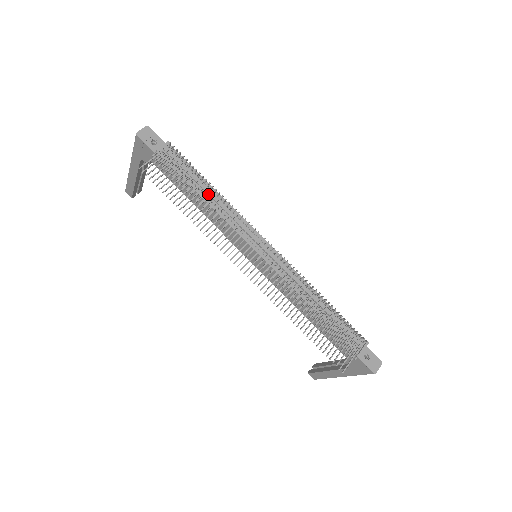
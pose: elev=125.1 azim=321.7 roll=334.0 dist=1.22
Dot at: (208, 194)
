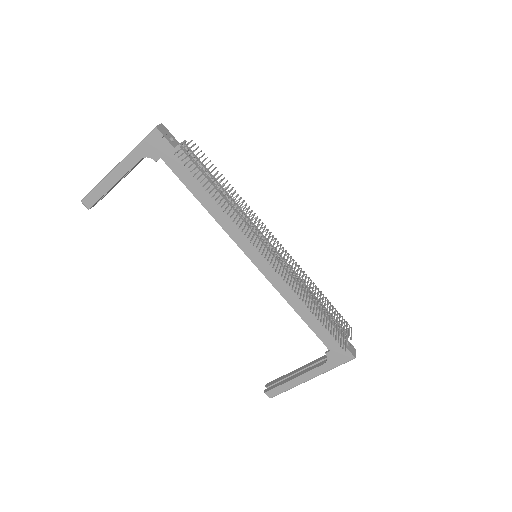
Dot at: (223, 192)
